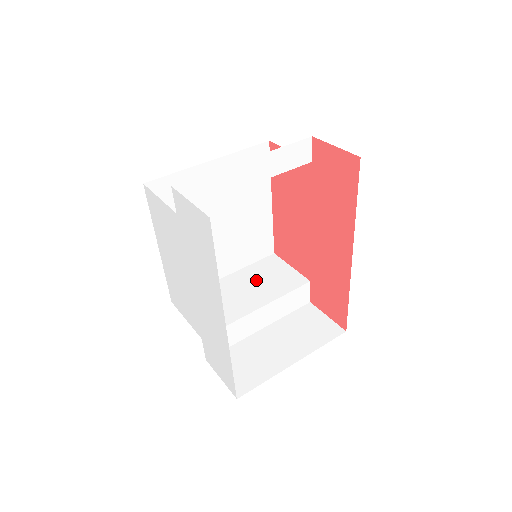
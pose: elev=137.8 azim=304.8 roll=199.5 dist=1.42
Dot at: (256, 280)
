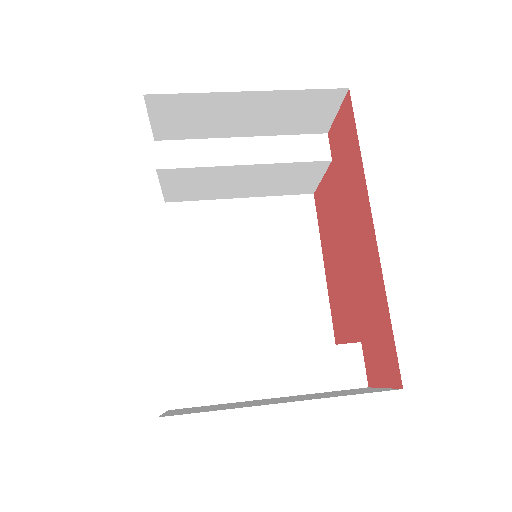
Dot at: occluded
